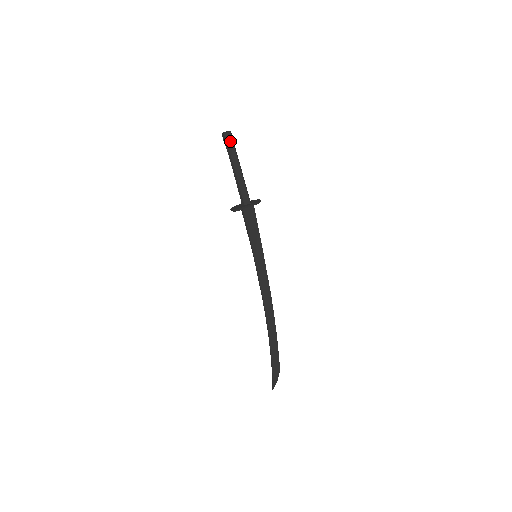
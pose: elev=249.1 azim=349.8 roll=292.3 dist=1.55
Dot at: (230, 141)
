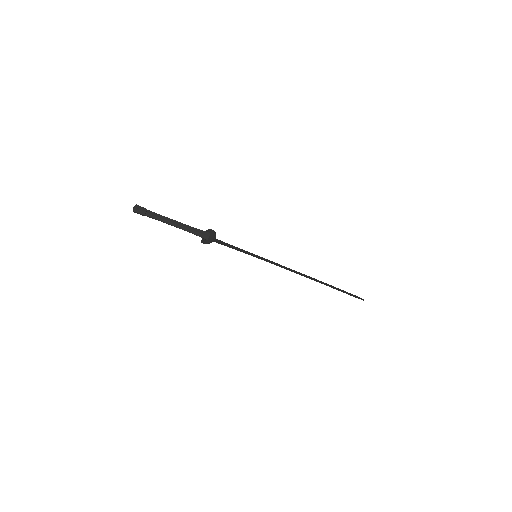
Dot at: (142, 215)
